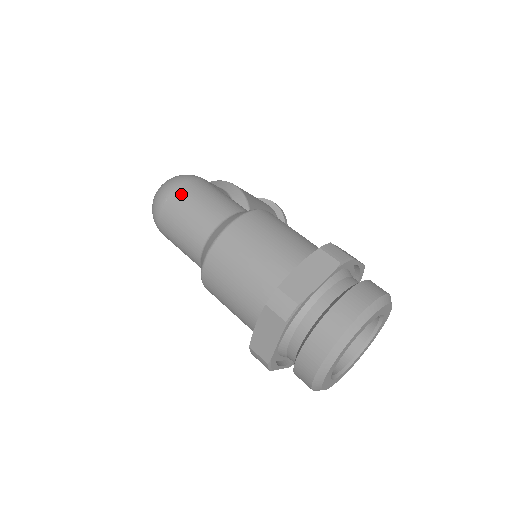
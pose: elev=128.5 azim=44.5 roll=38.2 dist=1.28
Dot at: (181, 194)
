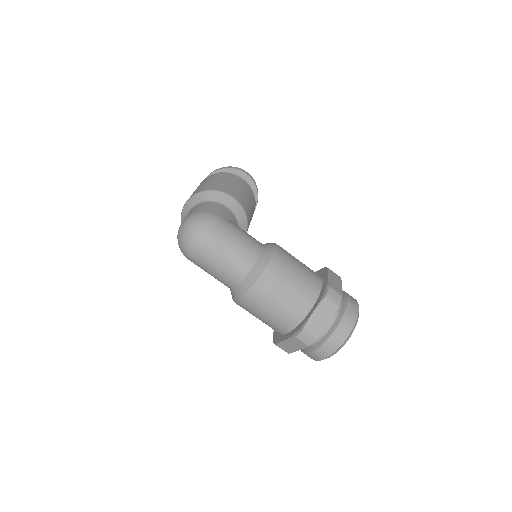
Dot at: (212, 245)
